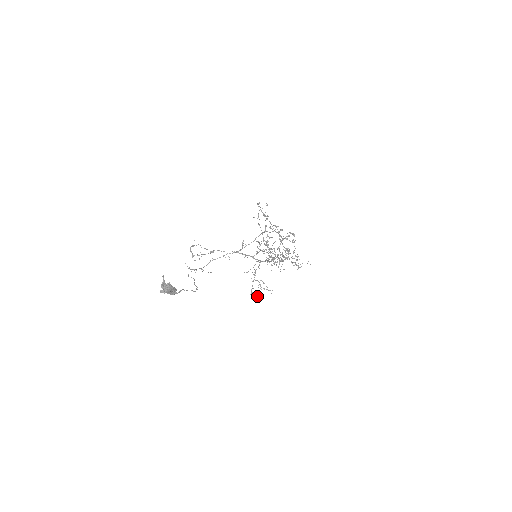
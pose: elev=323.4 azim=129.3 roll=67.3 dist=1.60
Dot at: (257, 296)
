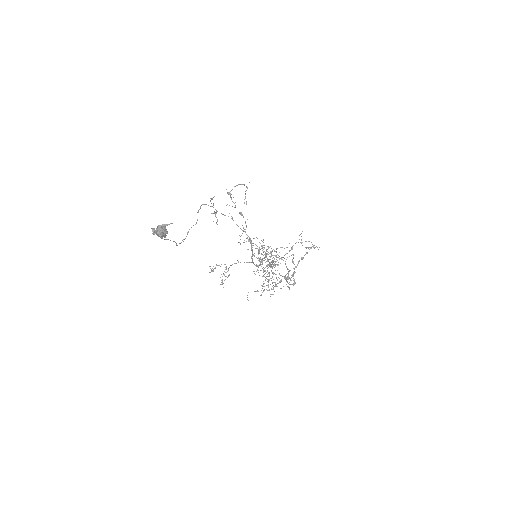
Dot at: occluded
